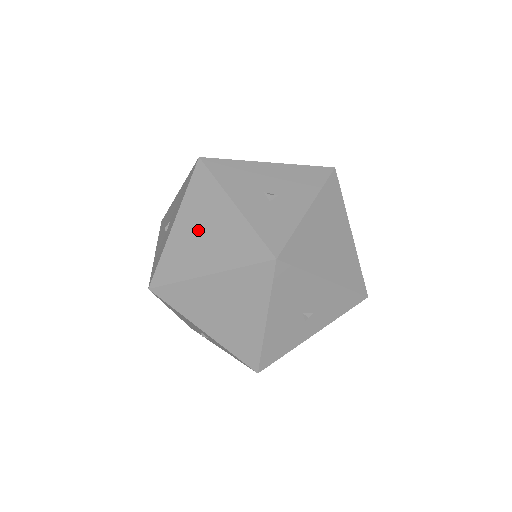
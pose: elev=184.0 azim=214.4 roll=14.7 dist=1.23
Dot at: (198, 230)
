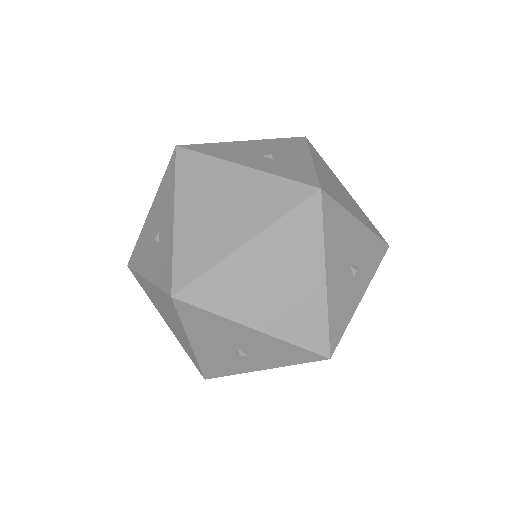
Dot at: (210, 207)
